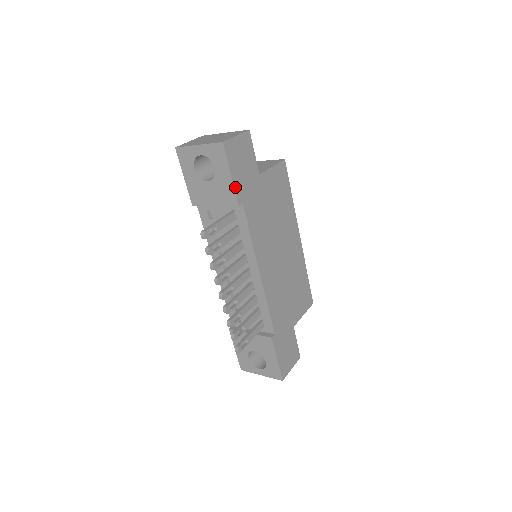
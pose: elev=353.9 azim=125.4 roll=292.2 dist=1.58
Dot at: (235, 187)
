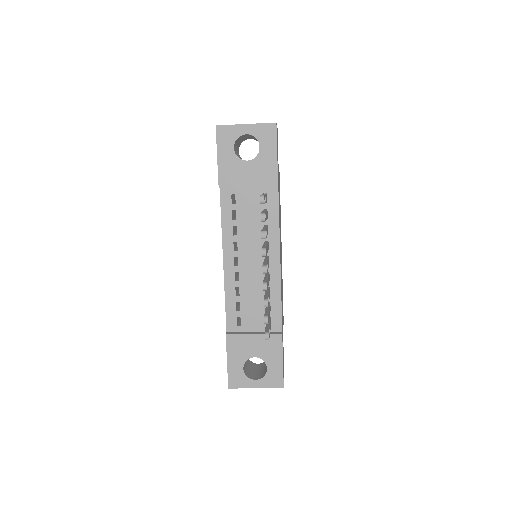
Dot at: (277, 167)
